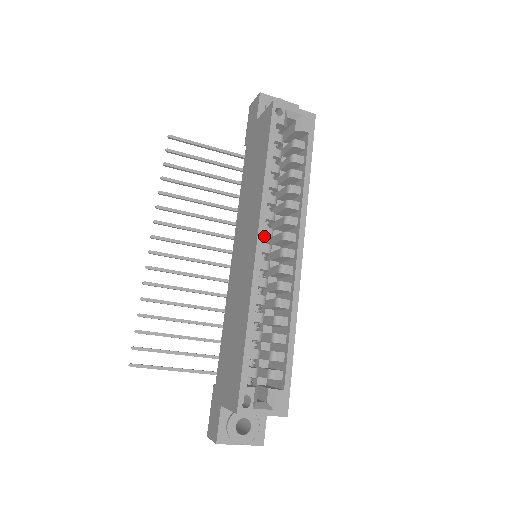
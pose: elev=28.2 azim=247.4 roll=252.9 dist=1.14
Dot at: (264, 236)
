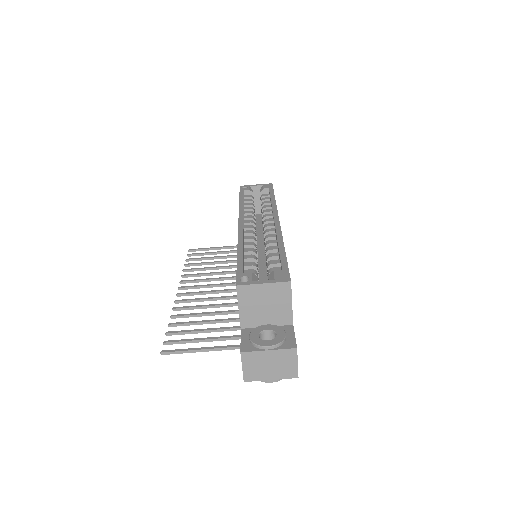
Dot at: occluded
